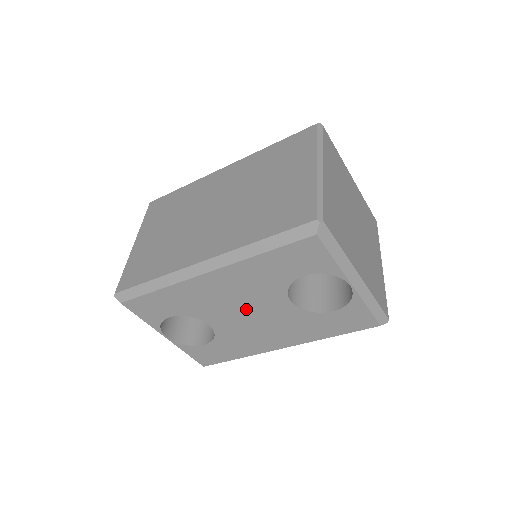
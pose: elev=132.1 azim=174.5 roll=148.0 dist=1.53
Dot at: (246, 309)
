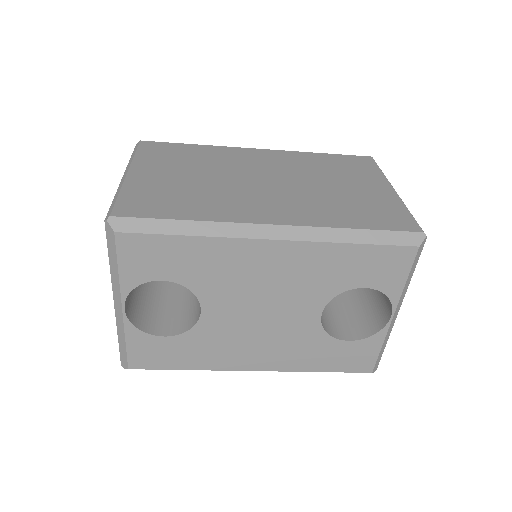
Dot at: (266, 305)
